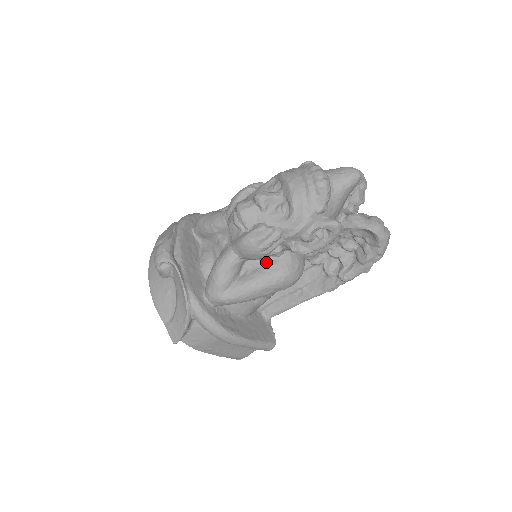
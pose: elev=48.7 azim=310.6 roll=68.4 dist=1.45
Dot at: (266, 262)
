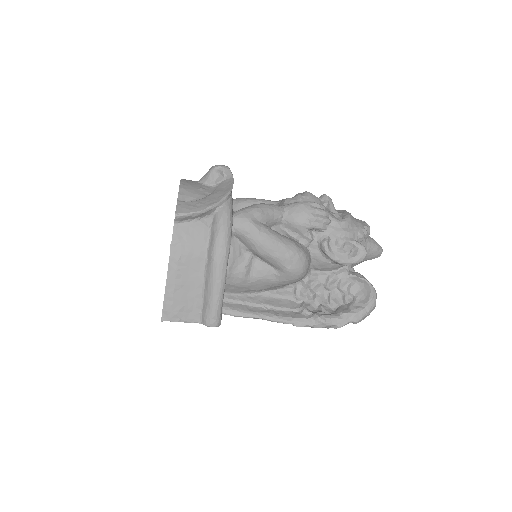
Dot at: (293, 239)
